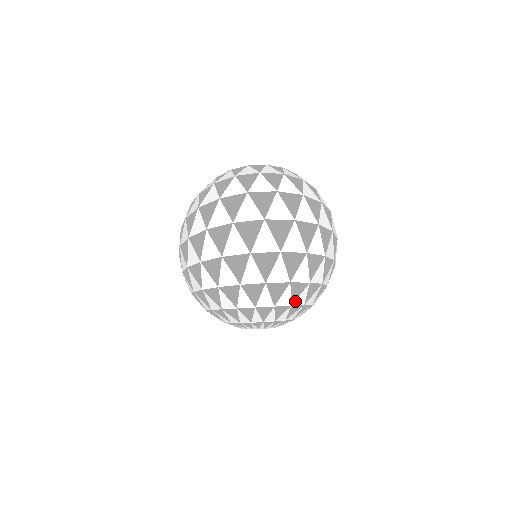
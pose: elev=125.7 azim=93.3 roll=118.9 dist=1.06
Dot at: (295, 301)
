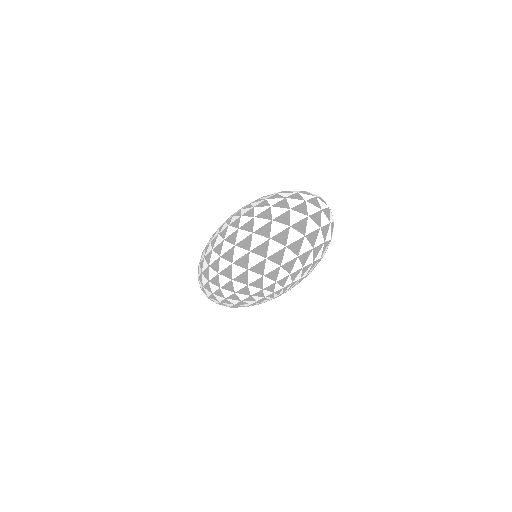
Dot at: occluded
